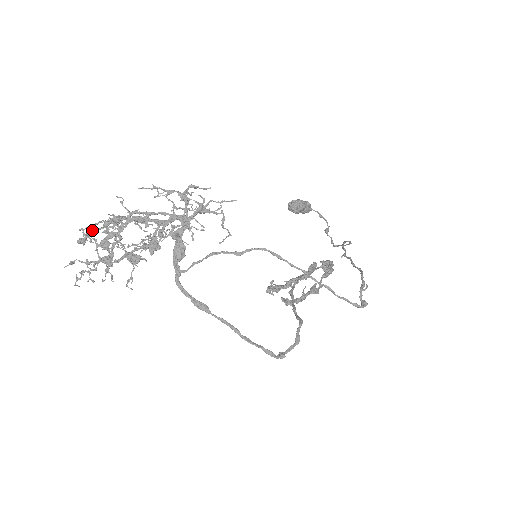
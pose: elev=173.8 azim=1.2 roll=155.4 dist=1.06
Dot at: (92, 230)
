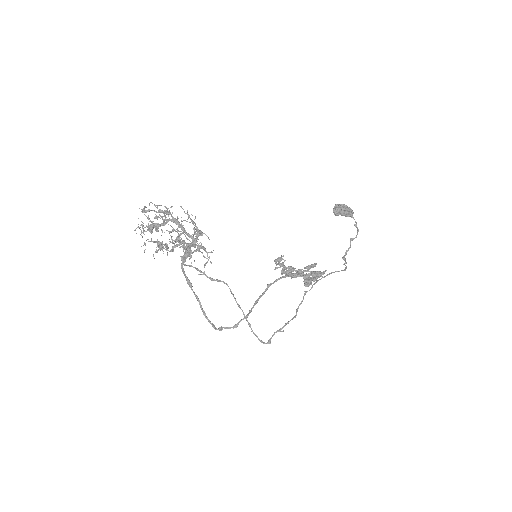
Dot at: (151, 210)
